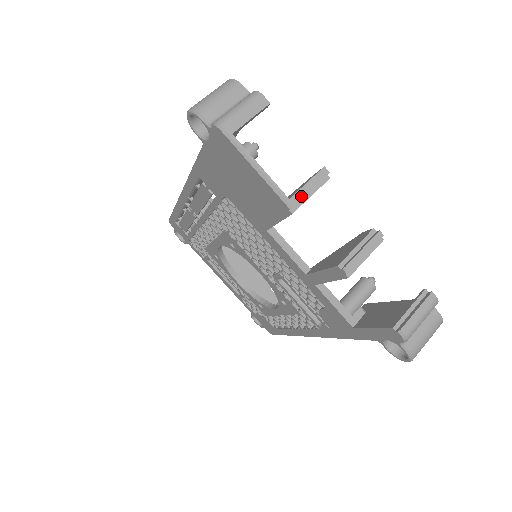
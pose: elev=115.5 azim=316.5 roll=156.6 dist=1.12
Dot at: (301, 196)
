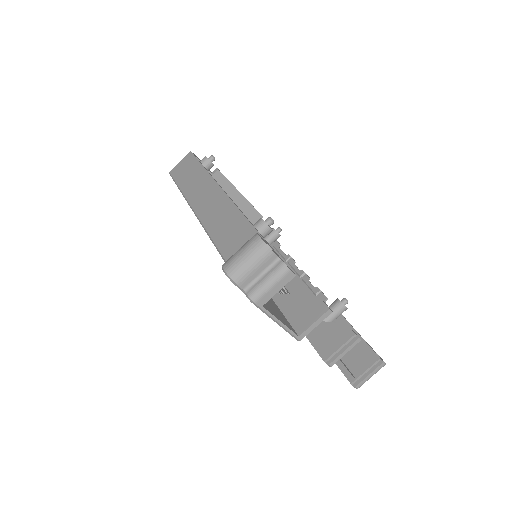
Dot at: (308, 333)
